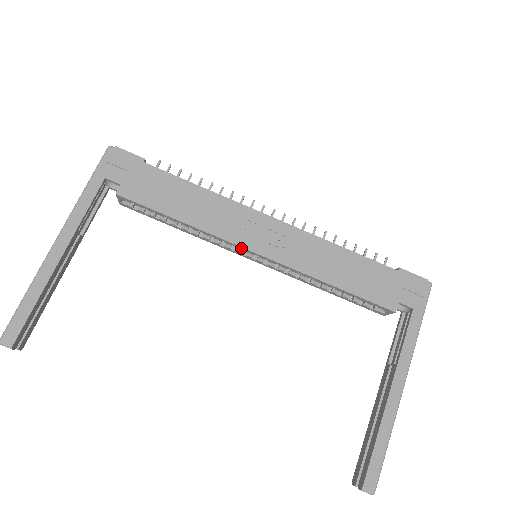
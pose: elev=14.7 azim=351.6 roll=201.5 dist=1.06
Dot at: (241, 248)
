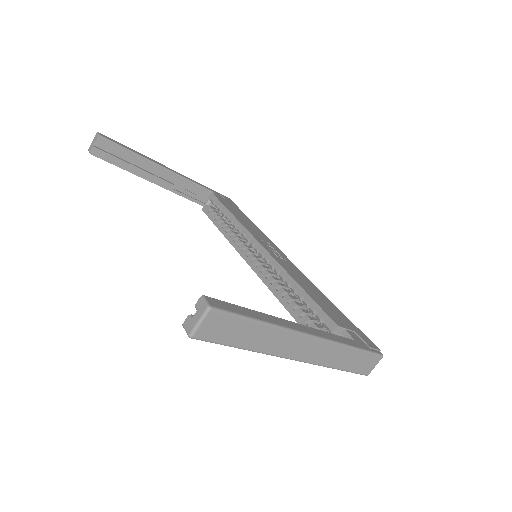
Dot at: (253, 241)
